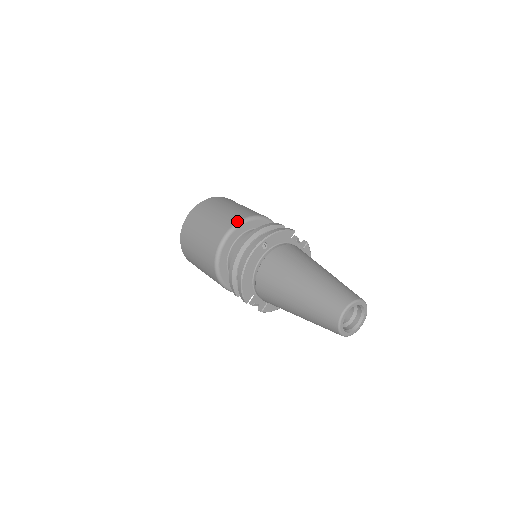
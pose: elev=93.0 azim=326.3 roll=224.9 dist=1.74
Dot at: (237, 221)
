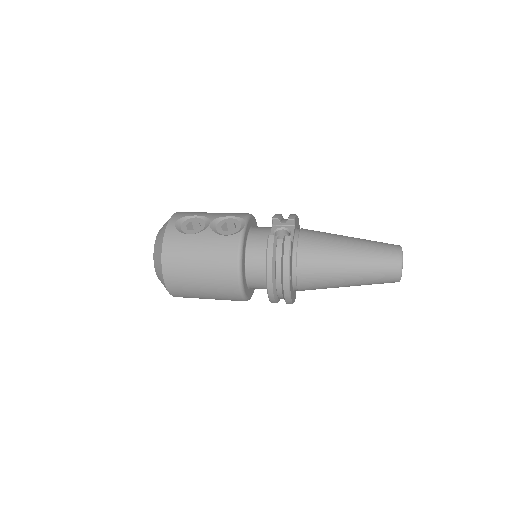
Dot at: (236, 273)
